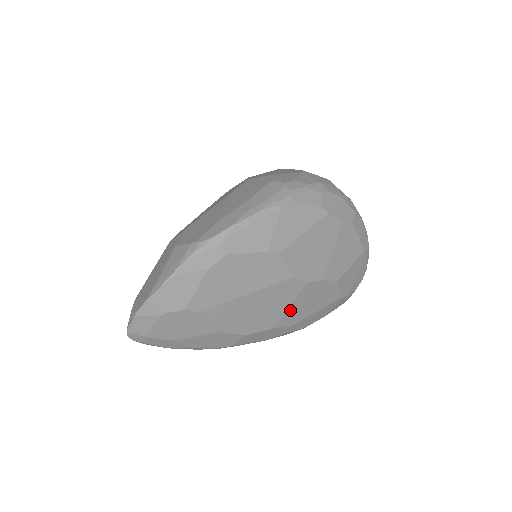
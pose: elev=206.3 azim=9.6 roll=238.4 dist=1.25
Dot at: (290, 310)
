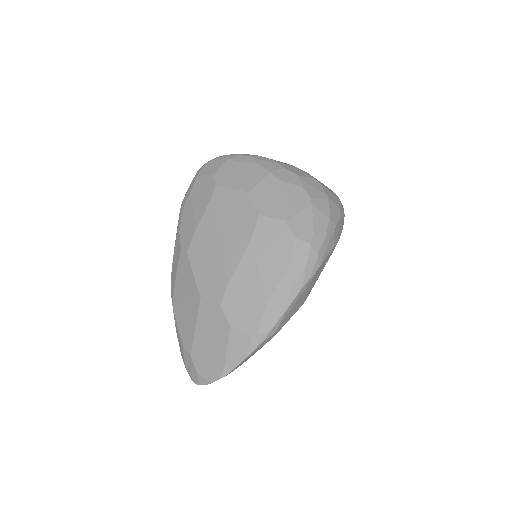
Dot at: occluded
